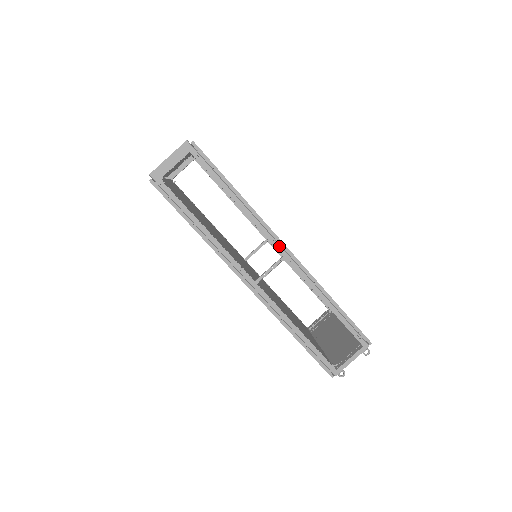
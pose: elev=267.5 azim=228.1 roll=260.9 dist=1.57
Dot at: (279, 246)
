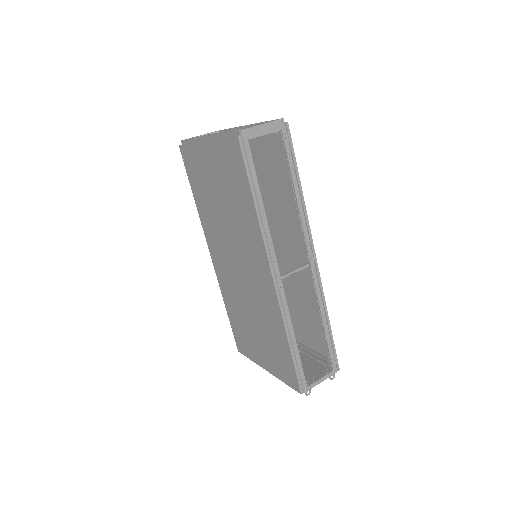
Dot at: (311, 252)
